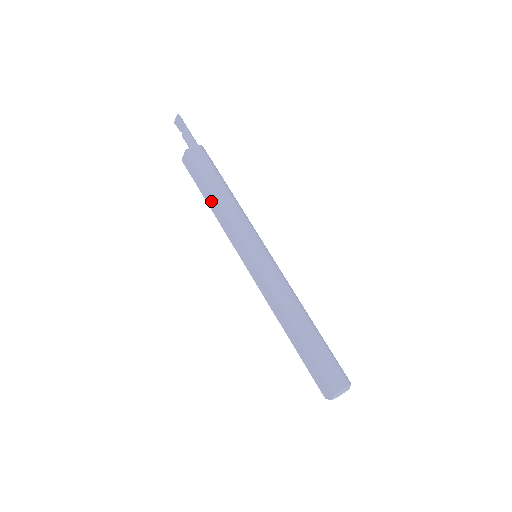
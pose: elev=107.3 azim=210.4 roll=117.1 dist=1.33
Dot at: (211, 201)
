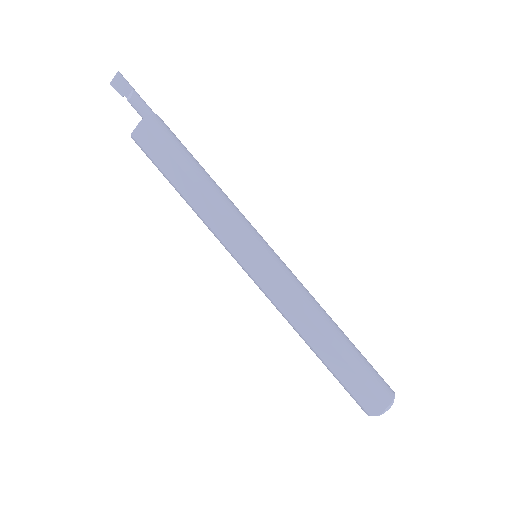
Dot at: (188, 188)
